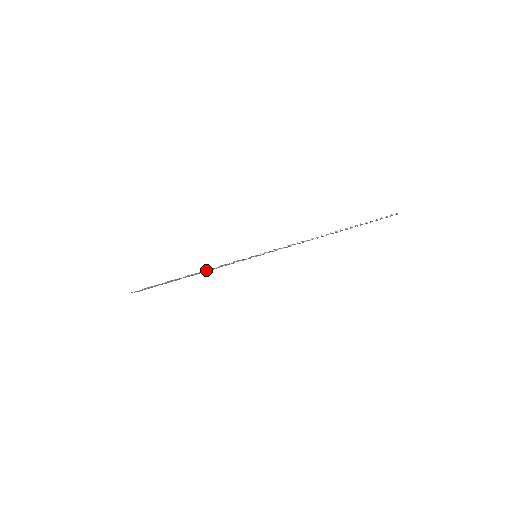
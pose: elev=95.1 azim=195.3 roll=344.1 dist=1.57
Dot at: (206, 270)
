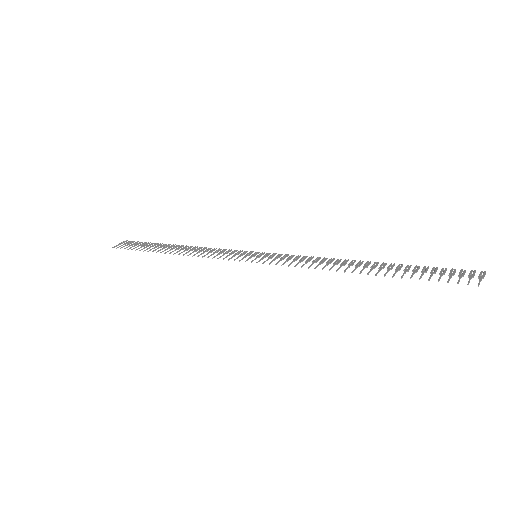
Dot at: (194, 251)
